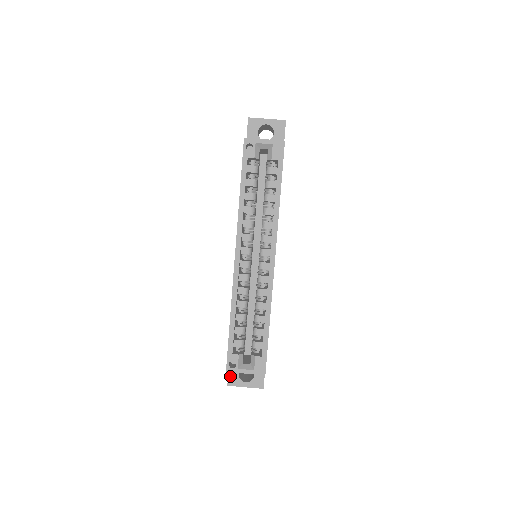
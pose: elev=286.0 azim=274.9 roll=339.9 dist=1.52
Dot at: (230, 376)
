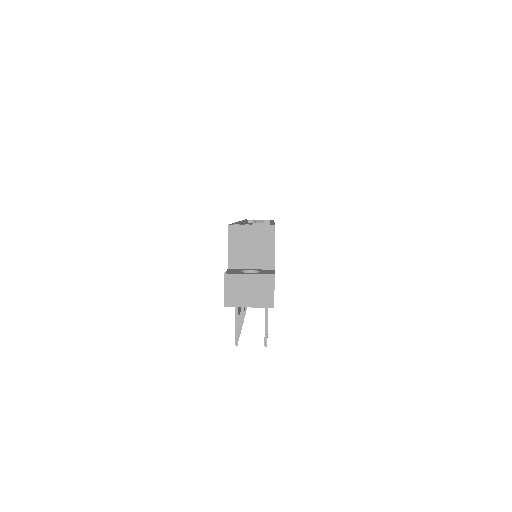
Dot at: (228, 272)
